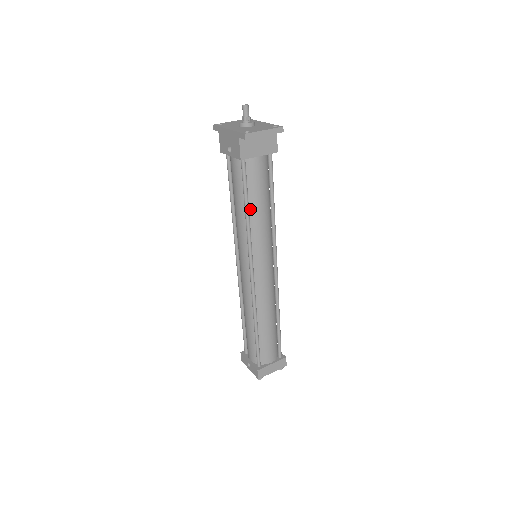
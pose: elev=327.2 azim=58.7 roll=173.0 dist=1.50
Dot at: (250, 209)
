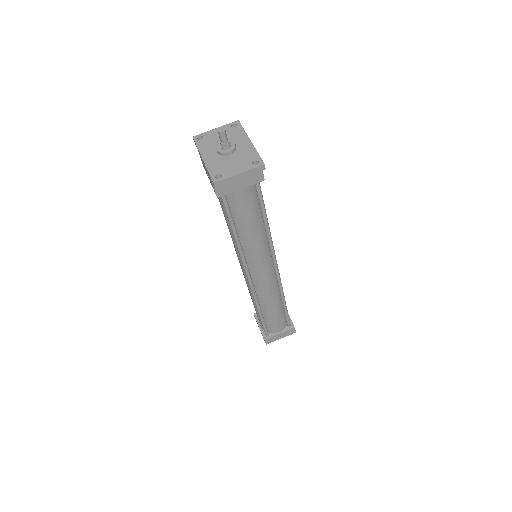
Dot at: (239, 231)
